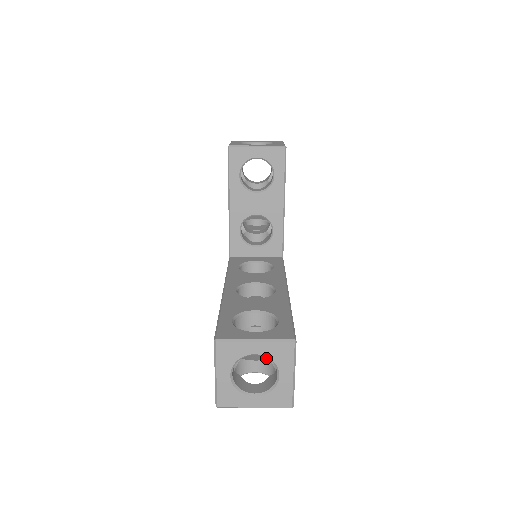
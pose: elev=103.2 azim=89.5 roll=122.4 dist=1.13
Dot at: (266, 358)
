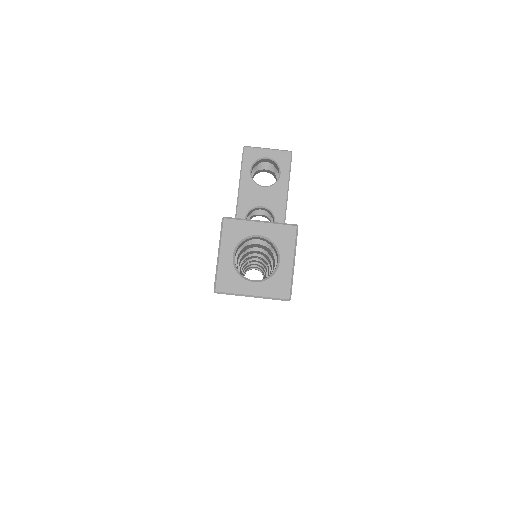
Dot at: occluded
